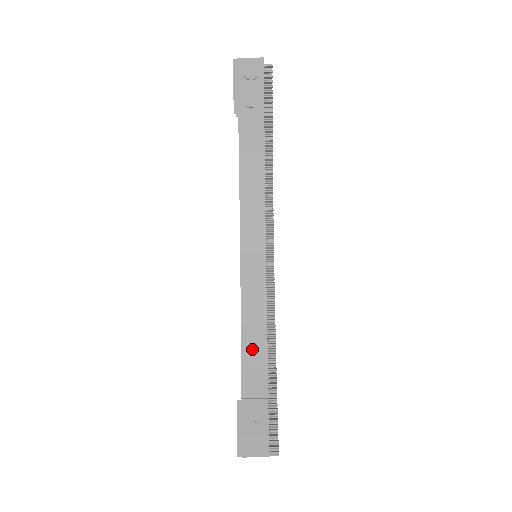
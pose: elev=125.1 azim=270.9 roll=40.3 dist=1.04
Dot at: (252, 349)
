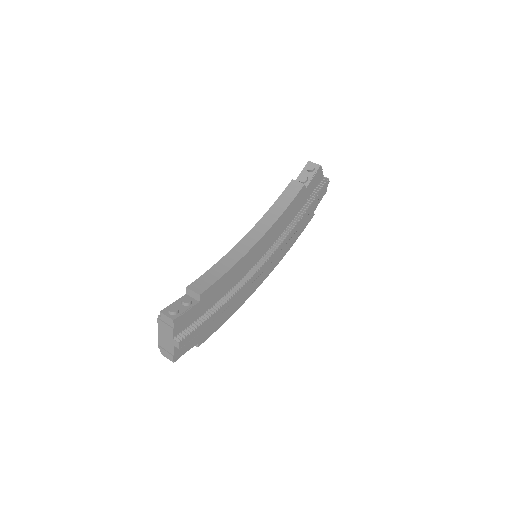
Dot at: (213, 274)
